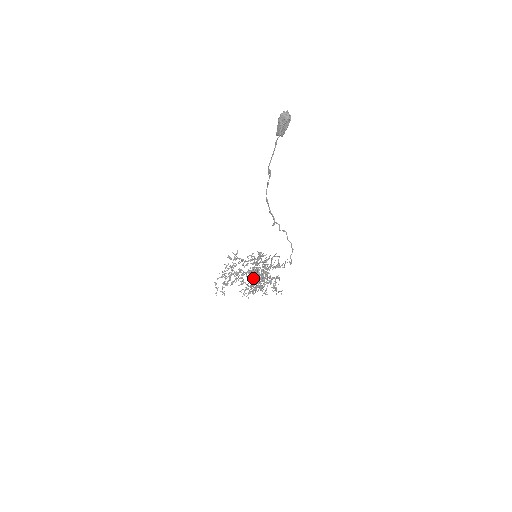
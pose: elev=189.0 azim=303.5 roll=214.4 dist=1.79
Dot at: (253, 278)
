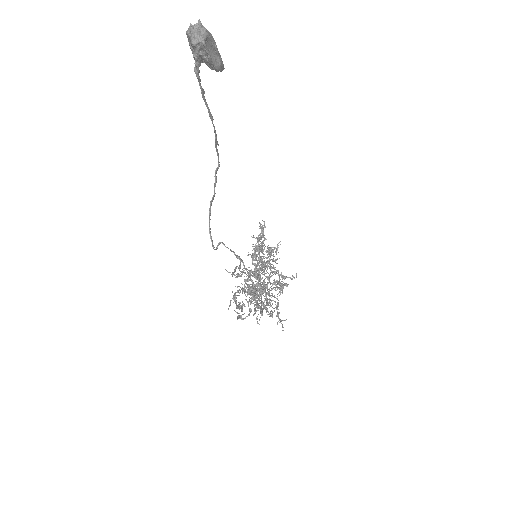
Dot at: occluded
